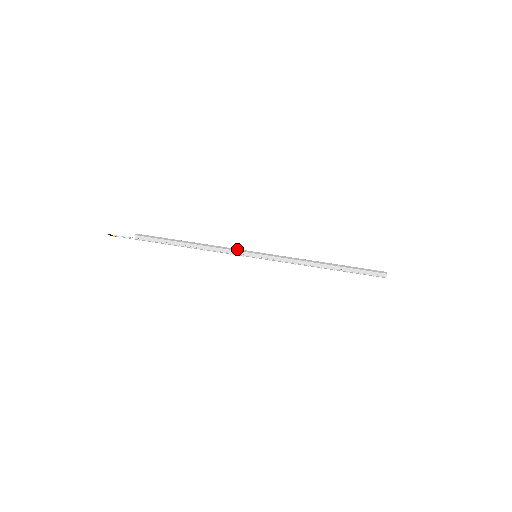
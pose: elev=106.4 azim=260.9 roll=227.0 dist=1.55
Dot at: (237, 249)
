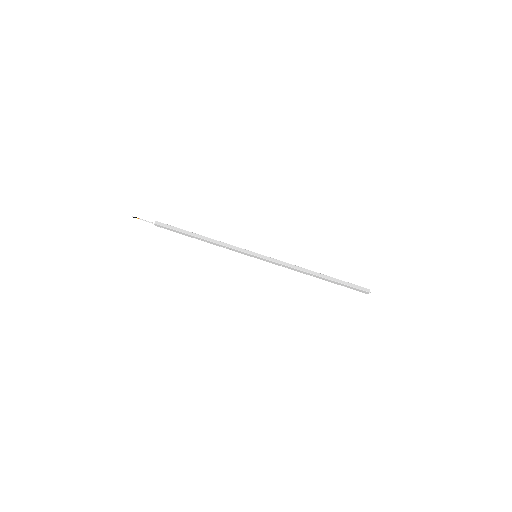
Dot at: (240, 248)
